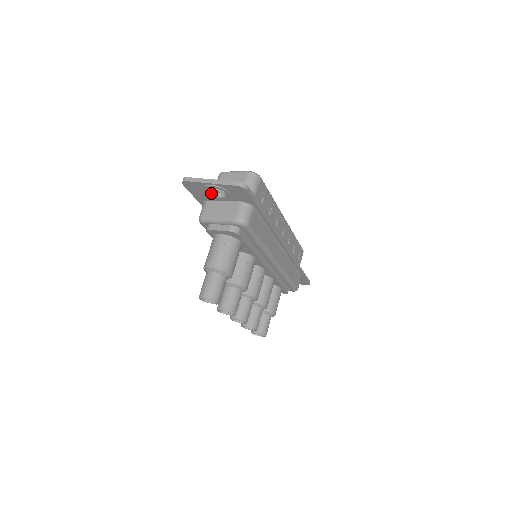
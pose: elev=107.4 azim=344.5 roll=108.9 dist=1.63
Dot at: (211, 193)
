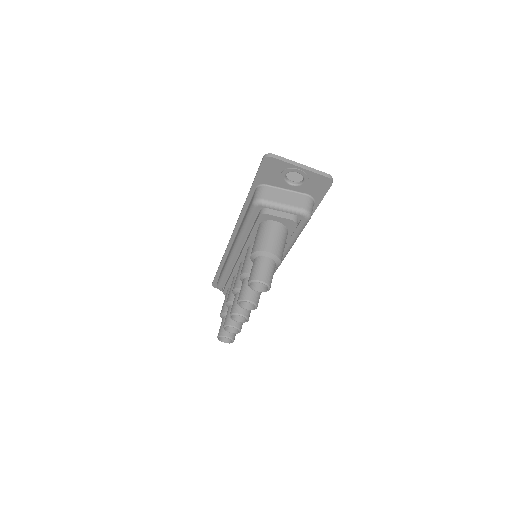
Dot at: (285, 177)
